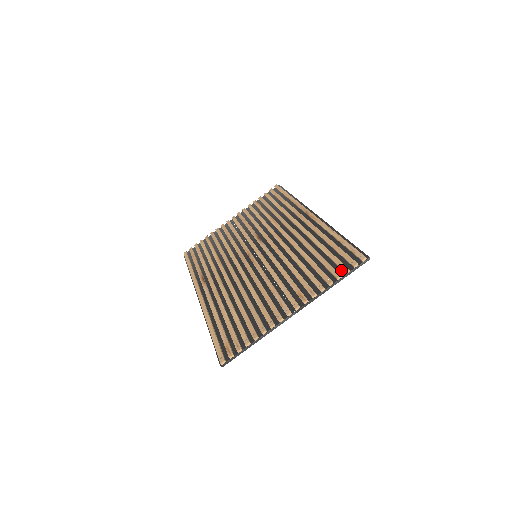
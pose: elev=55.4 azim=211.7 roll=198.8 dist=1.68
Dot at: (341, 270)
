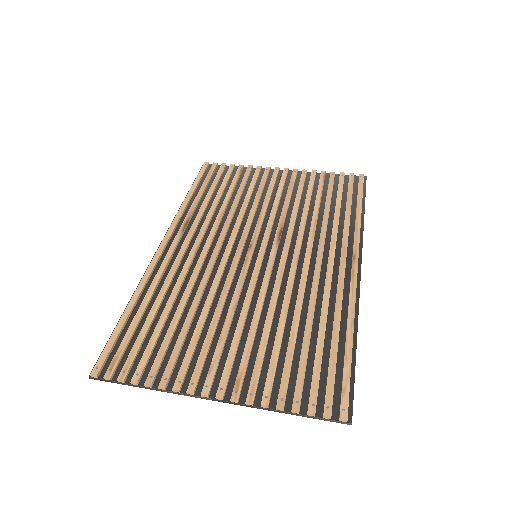
Dot at: (308, 401)
